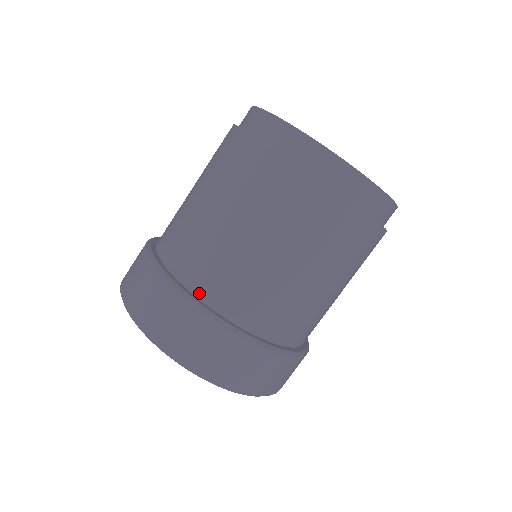
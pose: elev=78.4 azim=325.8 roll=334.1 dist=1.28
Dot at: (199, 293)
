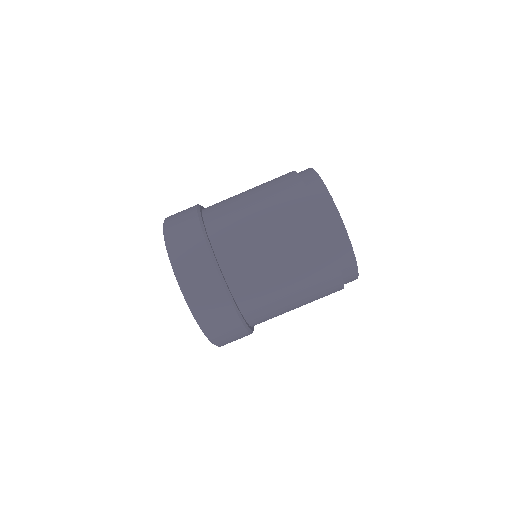
Dot at: (234, 290)
